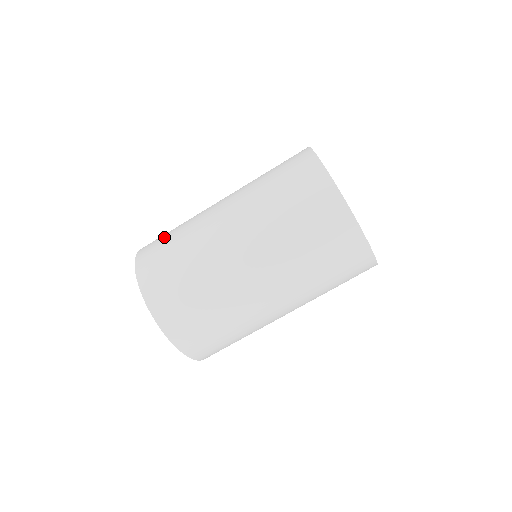
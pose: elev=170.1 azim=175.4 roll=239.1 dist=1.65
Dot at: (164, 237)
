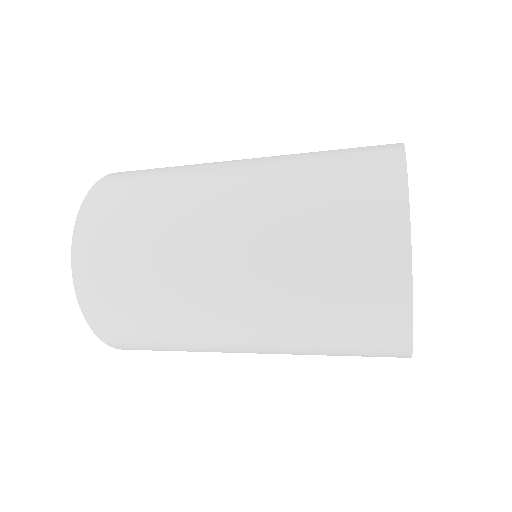
Dot at: (148, 171)
